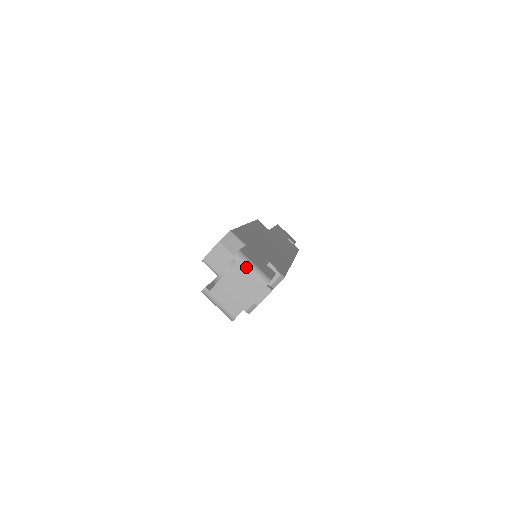
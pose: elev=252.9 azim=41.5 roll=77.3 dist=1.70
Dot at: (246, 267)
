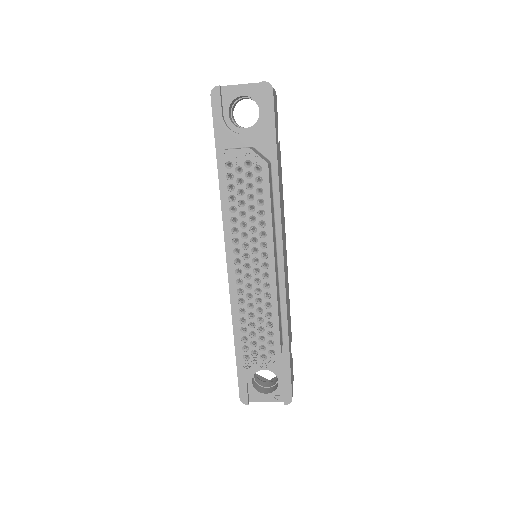
Dot at: occluded
